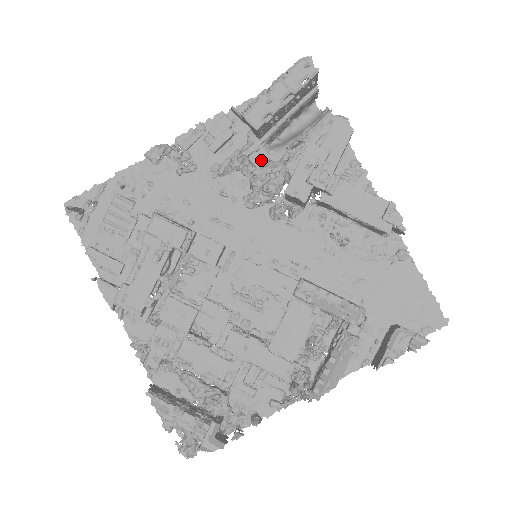
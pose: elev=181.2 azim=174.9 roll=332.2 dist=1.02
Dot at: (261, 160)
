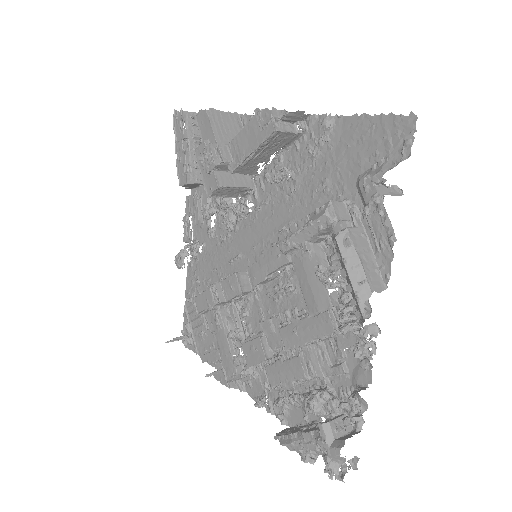
Dot at: occluded
